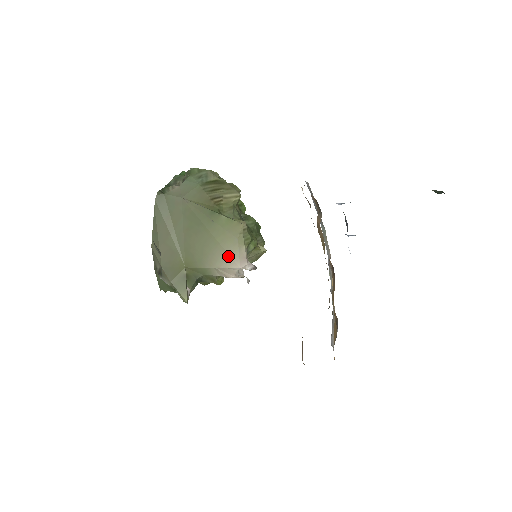
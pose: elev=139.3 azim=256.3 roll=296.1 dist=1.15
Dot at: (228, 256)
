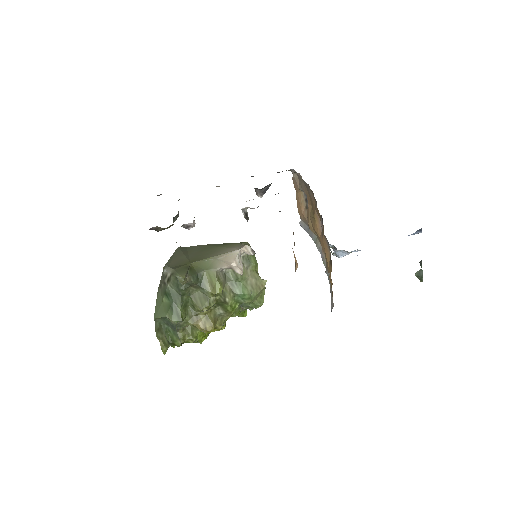
Dot at: (231, 249)
